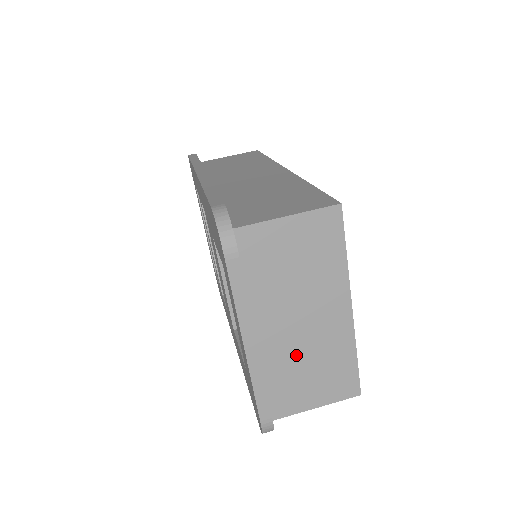
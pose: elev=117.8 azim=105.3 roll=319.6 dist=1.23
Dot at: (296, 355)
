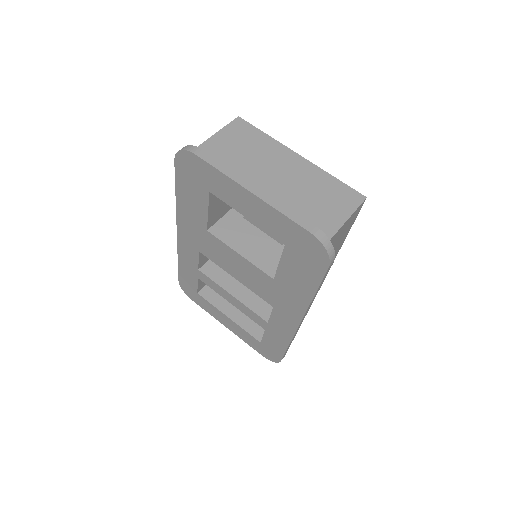
Dot at: (295, 195)
